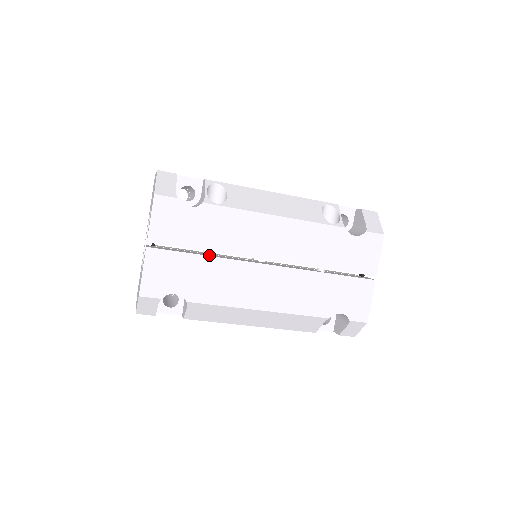
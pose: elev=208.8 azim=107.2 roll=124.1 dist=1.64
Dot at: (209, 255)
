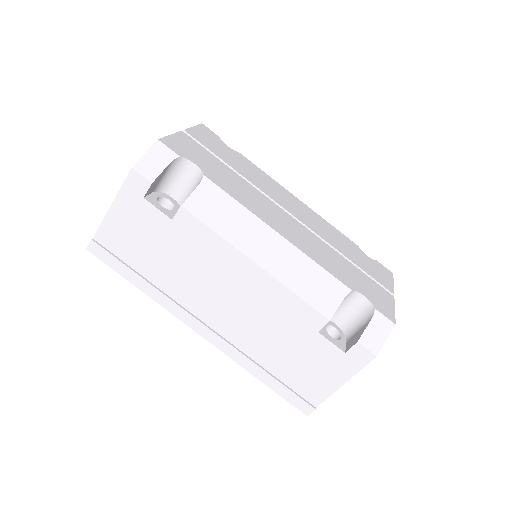
Dot at: occluded
